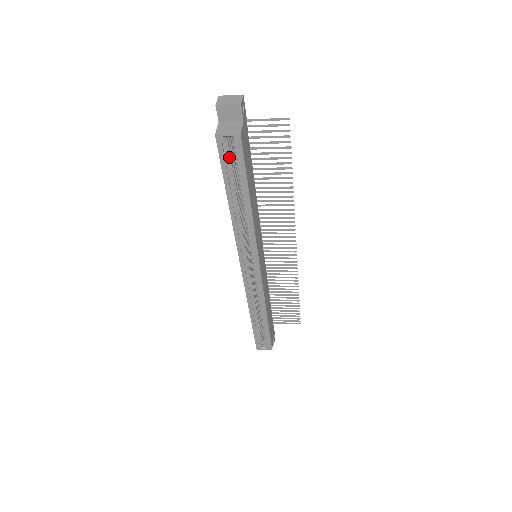
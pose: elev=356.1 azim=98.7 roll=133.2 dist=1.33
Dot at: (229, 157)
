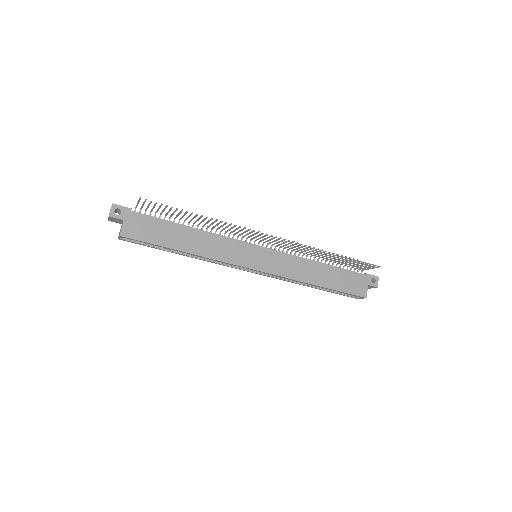
Dot at: occluded
